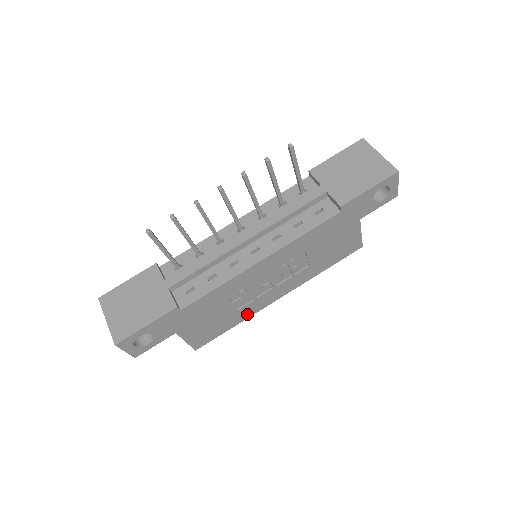
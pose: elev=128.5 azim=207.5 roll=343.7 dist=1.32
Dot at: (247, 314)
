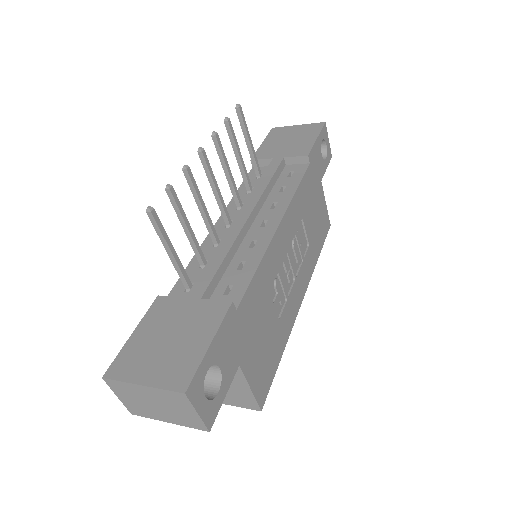
Dot at: (286, 330)
